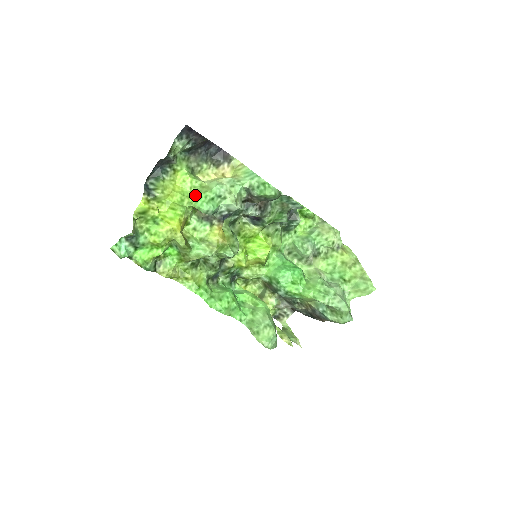
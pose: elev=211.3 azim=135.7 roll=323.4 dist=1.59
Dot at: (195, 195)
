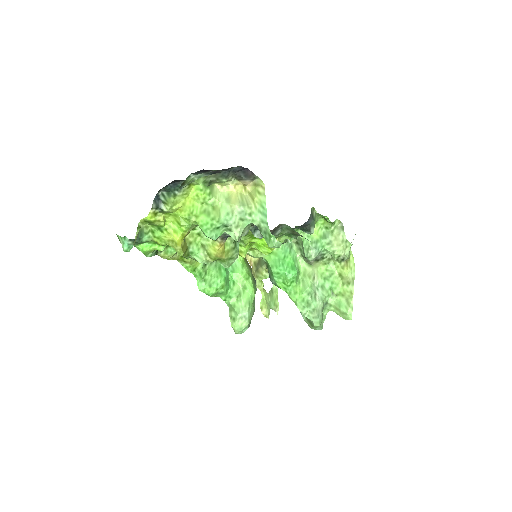
Dot at: (203, 218)
